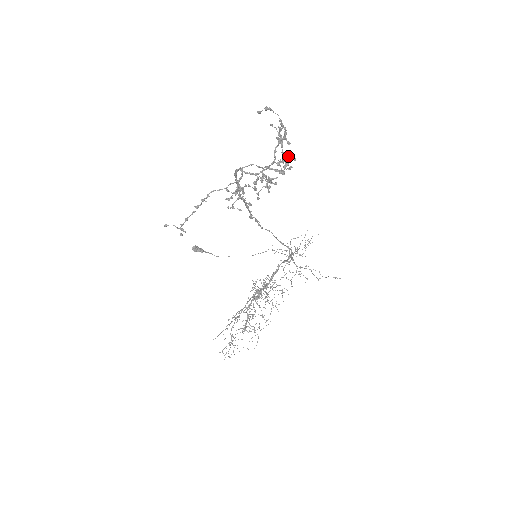
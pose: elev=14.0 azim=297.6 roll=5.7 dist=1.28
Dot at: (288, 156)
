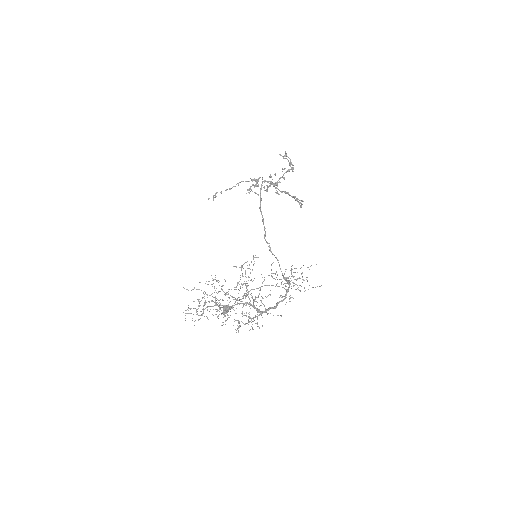
Dot at: occluded
